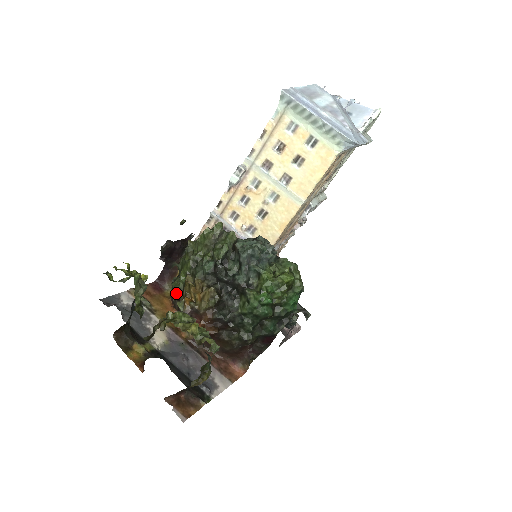
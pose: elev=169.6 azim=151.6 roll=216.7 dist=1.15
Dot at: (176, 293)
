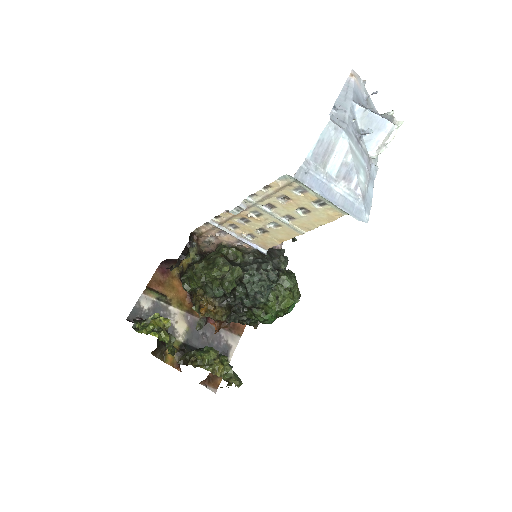
Dot at: (188, 292)
